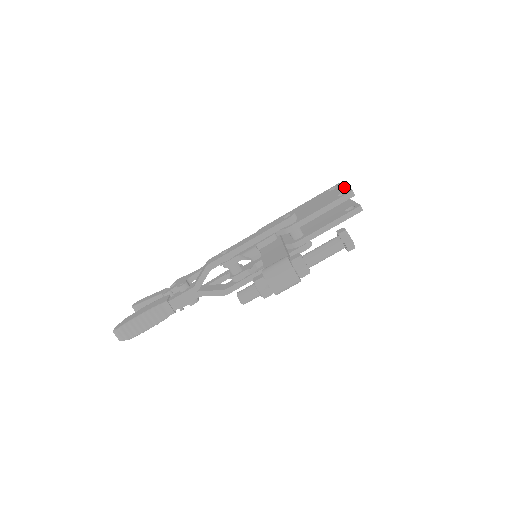
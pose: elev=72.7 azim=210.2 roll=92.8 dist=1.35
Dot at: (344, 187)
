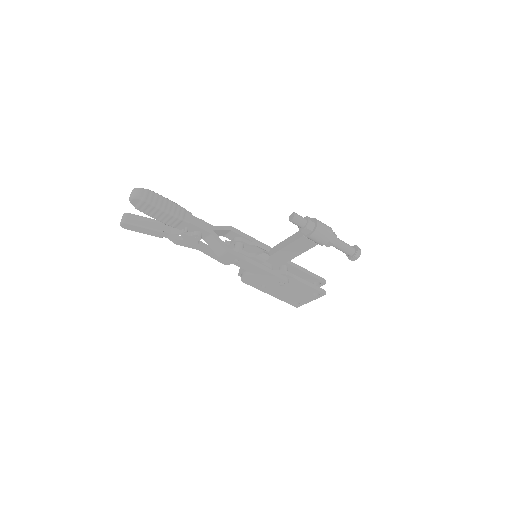
Dot at: occluded
